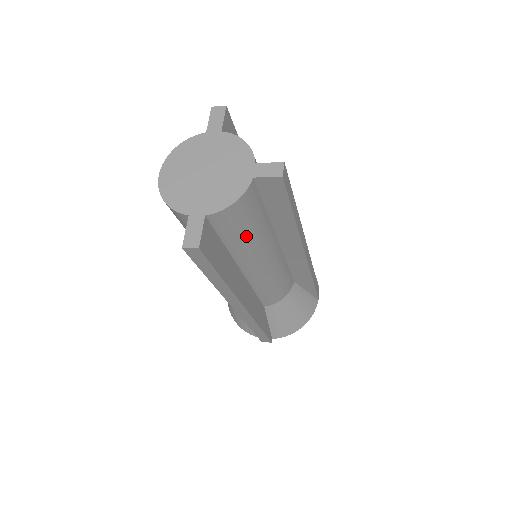
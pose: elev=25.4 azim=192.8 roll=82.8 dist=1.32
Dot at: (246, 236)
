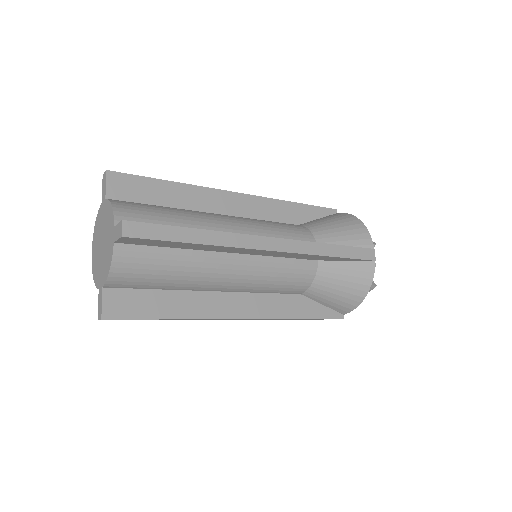
Dot at: (166, 278)
